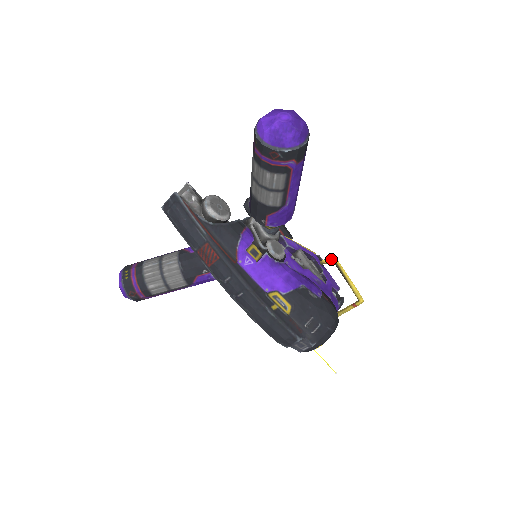
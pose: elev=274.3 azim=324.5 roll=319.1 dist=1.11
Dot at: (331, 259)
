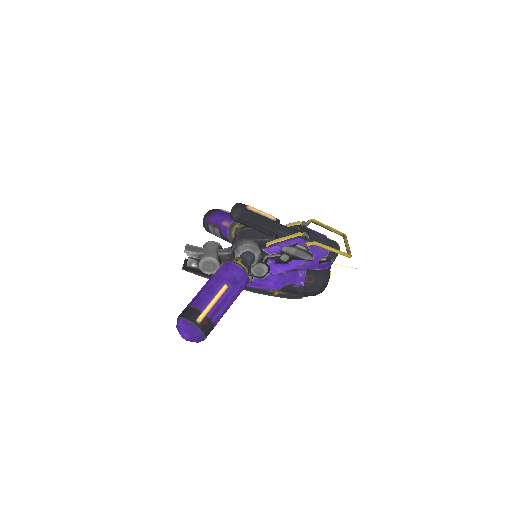
Dot at: (311, 244)
